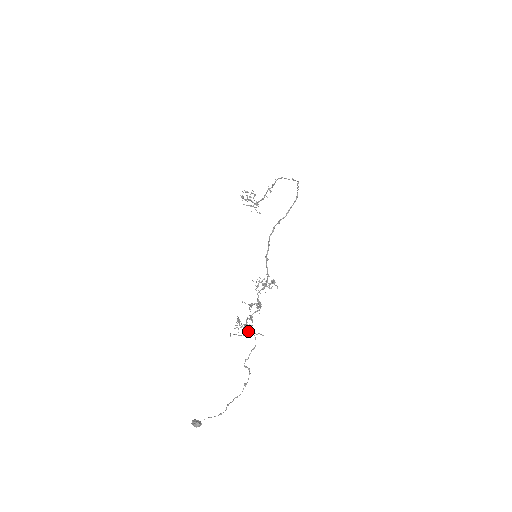
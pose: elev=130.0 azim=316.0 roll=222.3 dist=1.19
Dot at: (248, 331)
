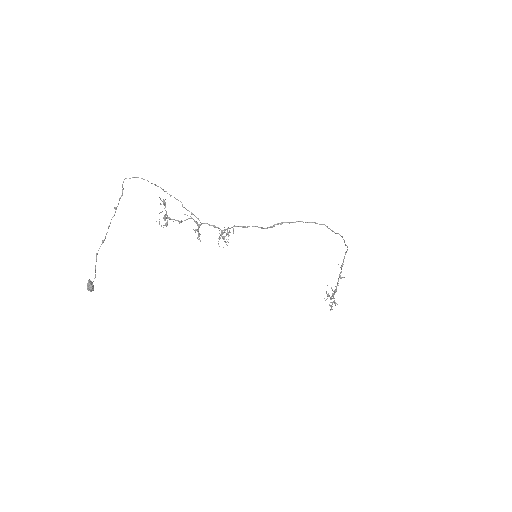
Dot at: (165, 216)
